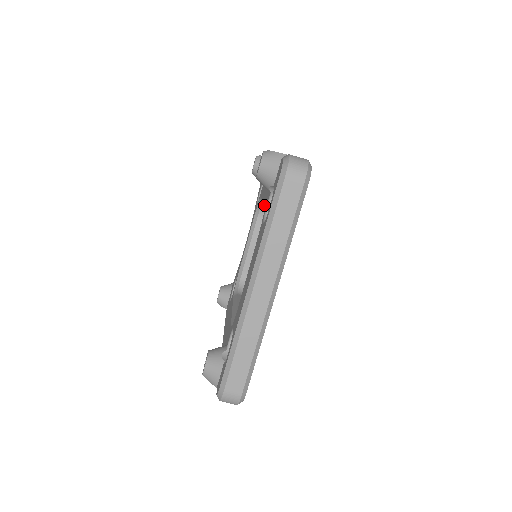
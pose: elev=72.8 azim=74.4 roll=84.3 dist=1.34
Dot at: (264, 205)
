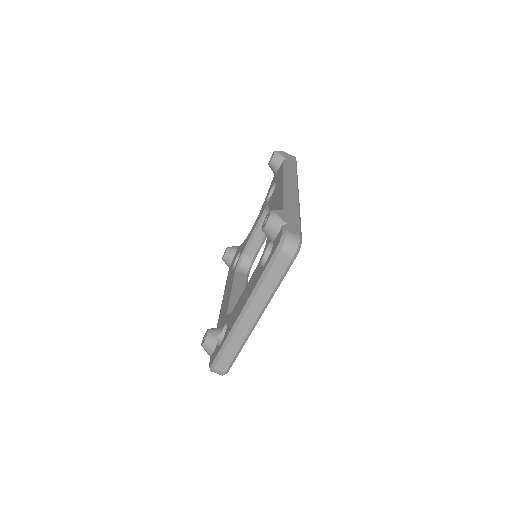
Dot at: occluded
